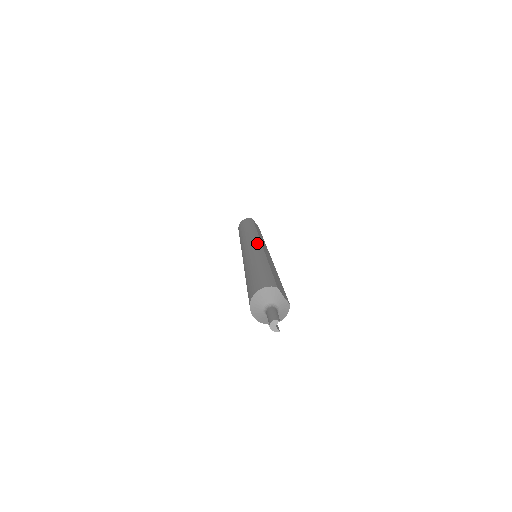
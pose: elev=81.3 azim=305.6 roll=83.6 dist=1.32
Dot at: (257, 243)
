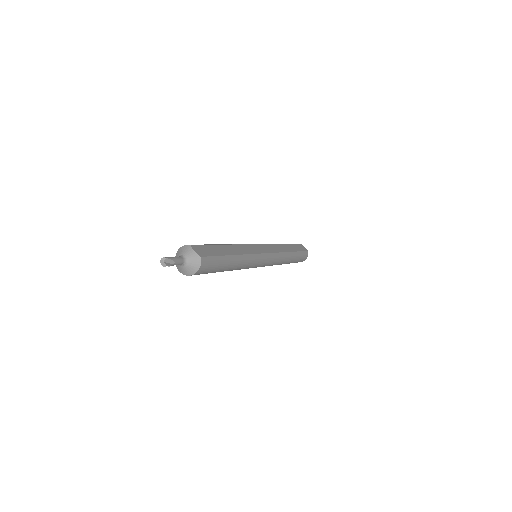
Dot at: occluded
